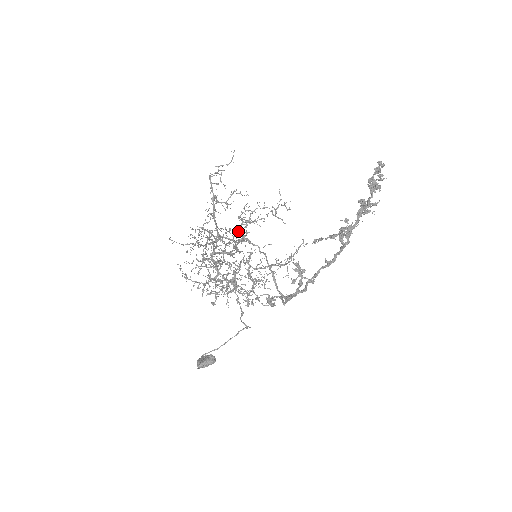
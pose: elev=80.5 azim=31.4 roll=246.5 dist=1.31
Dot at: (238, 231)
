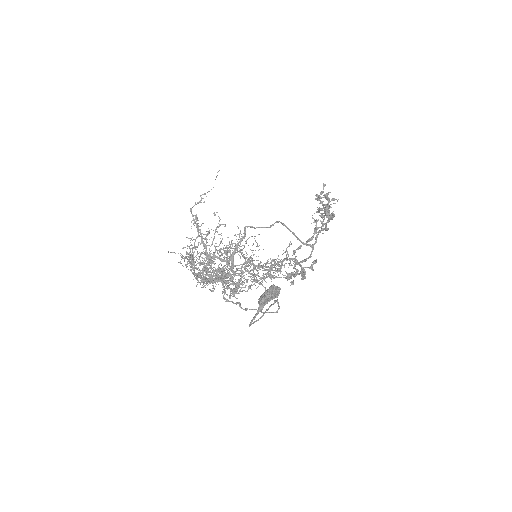
Dot at: (227, 251)
